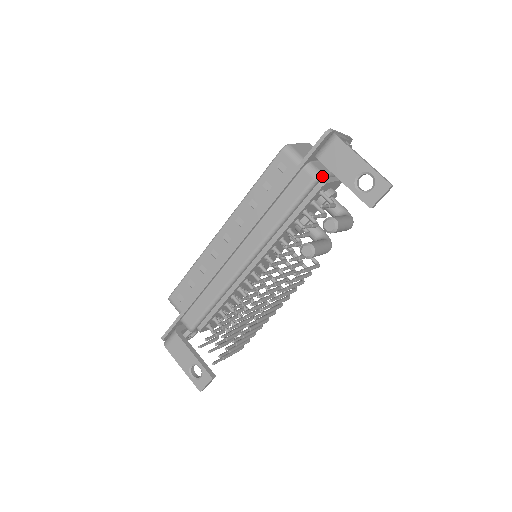
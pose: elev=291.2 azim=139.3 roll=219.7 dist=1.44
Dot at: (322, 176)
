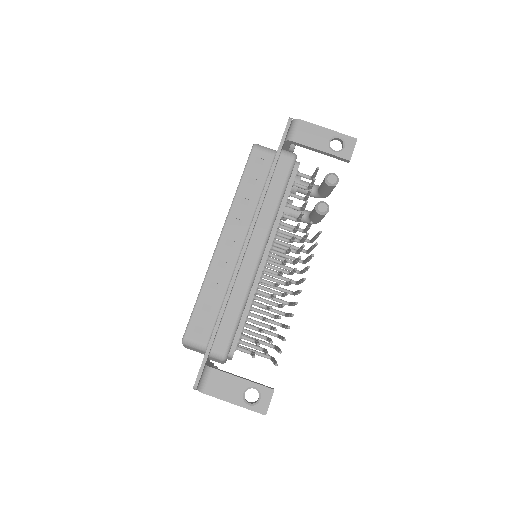
Dot at: (296, 156)
